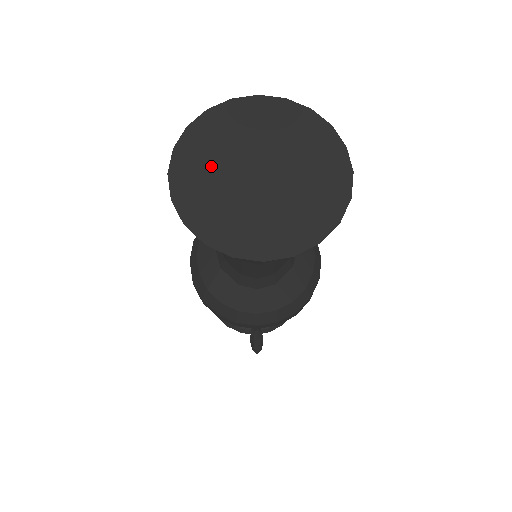
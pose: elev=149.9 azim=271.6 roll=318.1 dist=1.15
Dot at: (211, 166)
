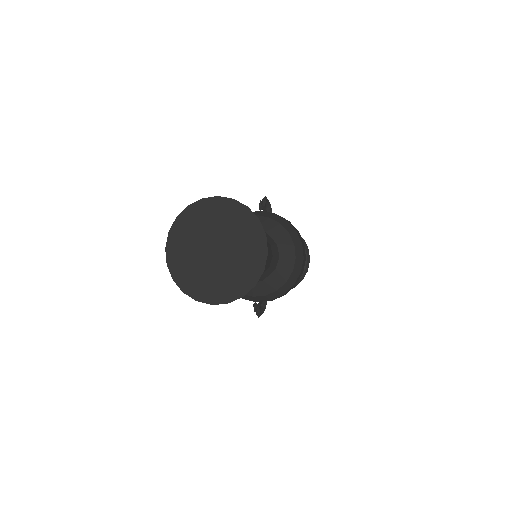
Dot at: (188, 244)
